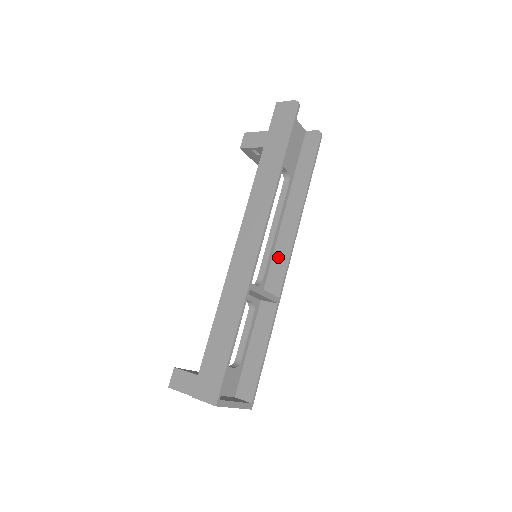
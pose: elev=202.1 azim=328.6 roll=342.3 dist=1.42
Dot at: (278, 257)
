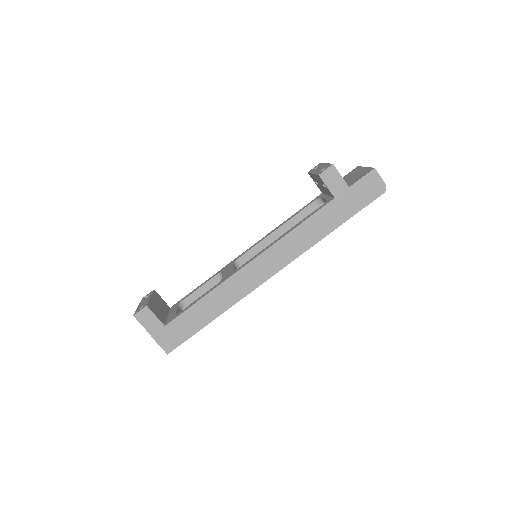
Dot at: occluded
